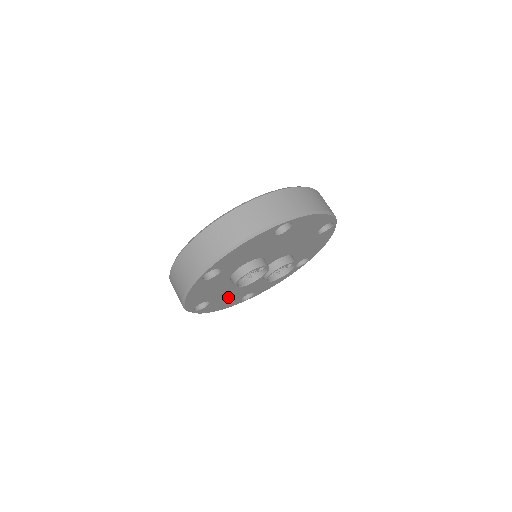
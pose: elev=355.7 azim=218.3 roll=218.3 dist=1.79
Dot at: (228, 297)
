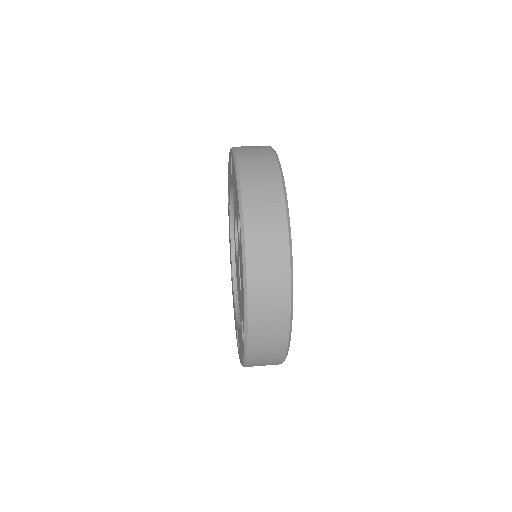
Dot at: occluded
